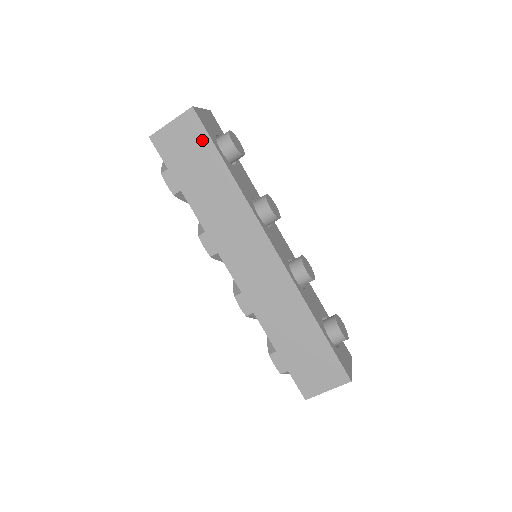
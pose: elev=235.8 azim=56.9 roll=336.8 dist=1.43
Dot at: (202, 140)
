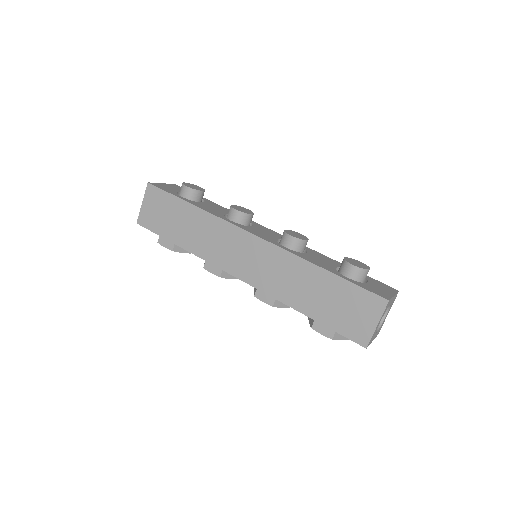
Dot at: (165, 198)
